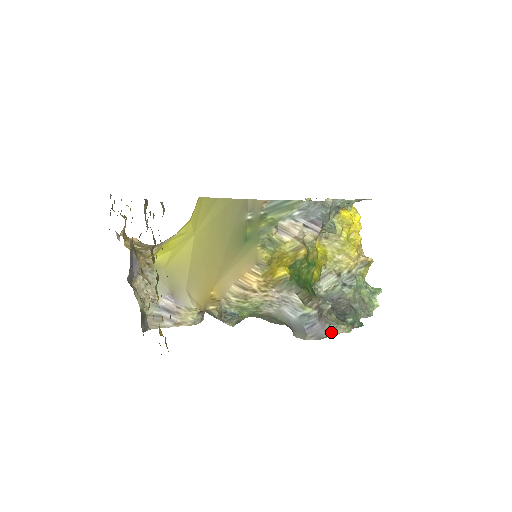
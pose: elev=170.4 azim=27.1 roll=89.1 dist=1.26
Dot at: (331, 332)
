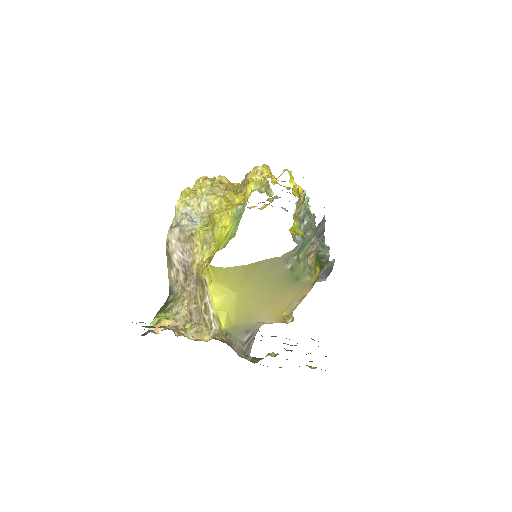
Dot at: (333, 265)
